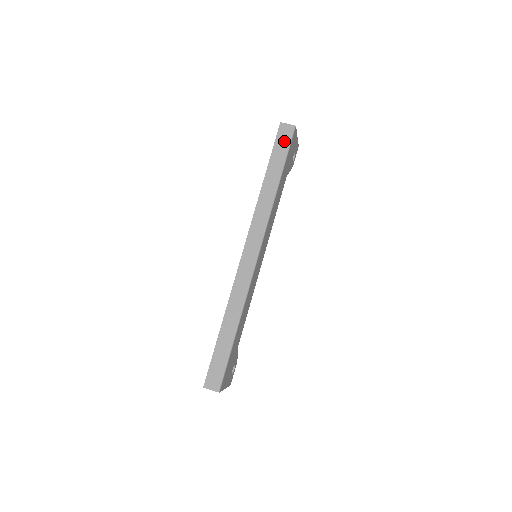
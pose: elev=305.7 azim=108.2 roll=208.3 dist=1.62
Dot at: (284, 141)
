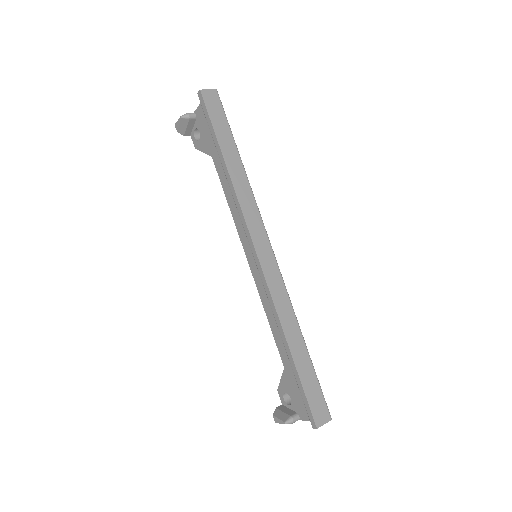
Dot at: (217, 111)
